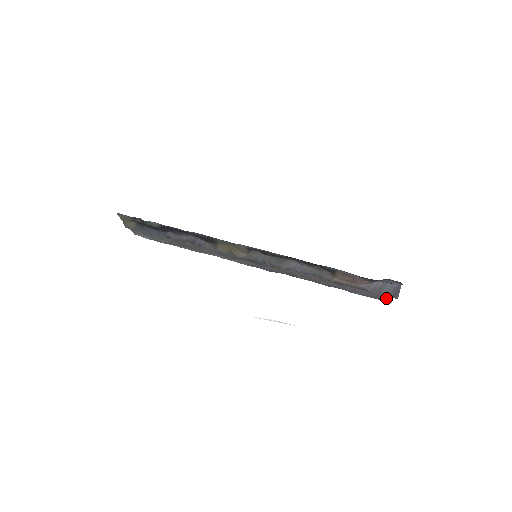
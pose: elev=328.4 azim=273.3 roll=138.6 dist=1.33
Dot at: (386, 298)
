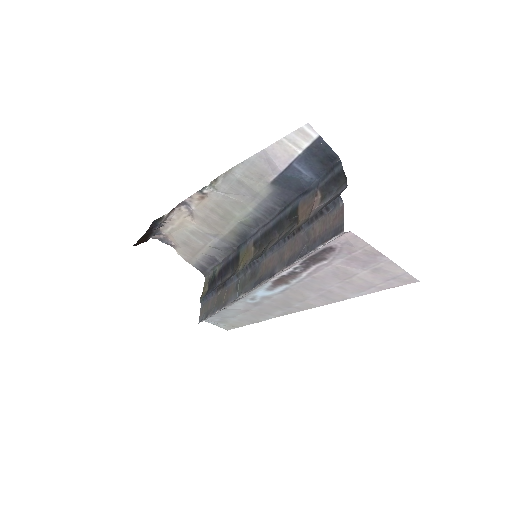
Dot at: (339, 225)
